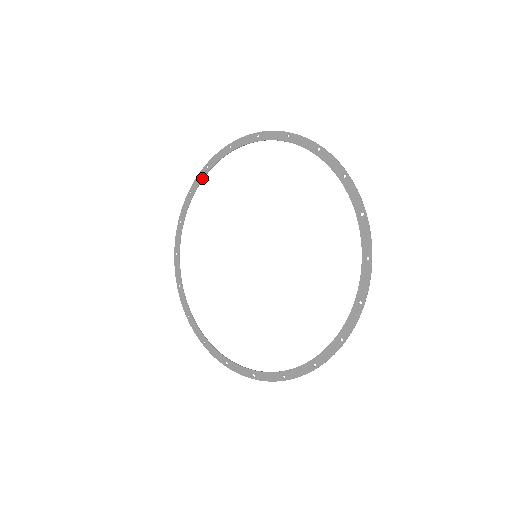
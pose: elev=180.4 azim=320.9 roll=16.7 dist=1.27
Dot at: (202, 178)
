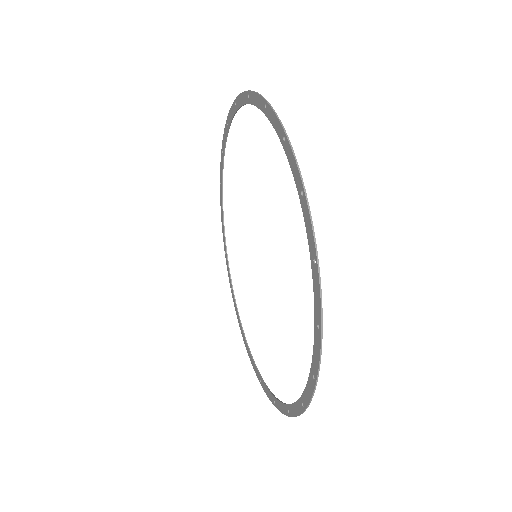
Dot at: (232, 115)
